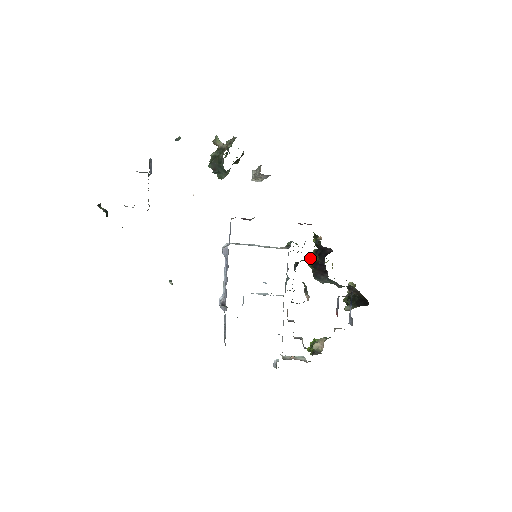
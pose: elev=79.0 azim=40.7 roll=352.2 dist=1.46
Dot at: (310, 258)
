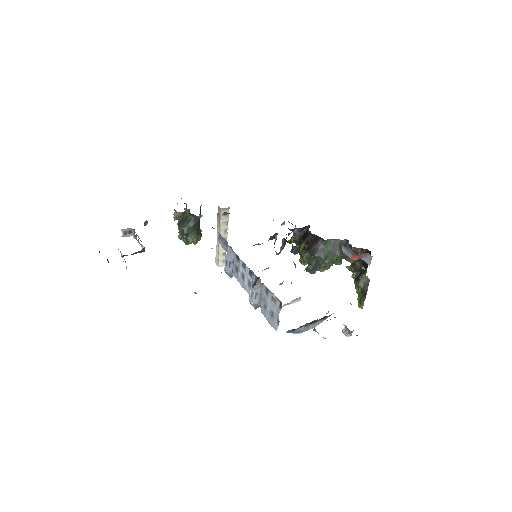
Dot at: (301, 263)
